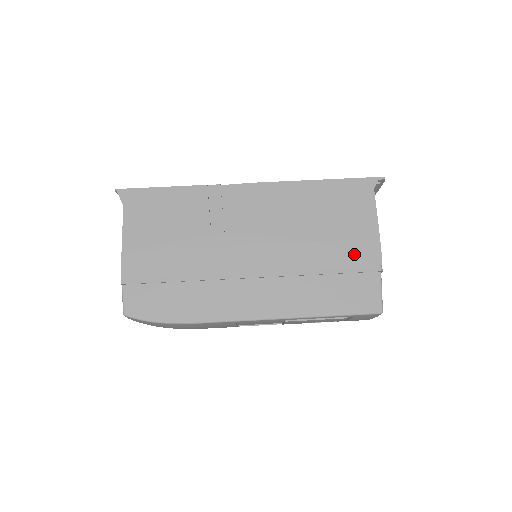
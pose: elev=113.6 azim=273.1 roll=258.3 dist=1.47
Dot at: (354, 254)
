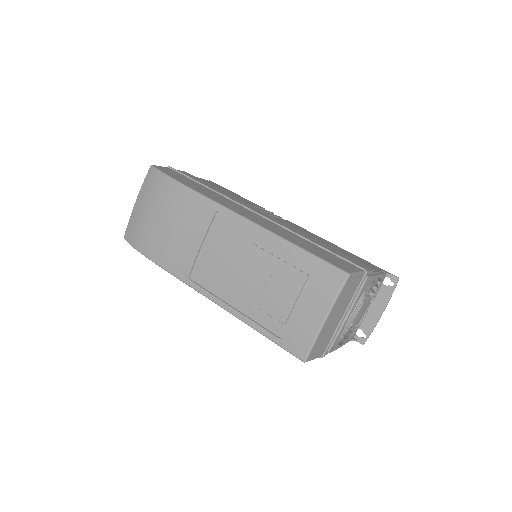
Dot at: (347, 258)
